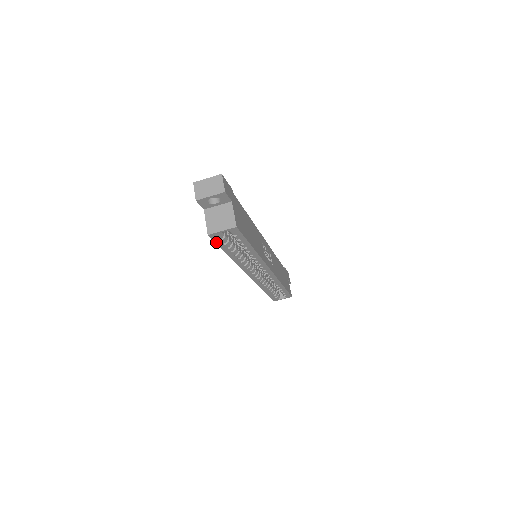
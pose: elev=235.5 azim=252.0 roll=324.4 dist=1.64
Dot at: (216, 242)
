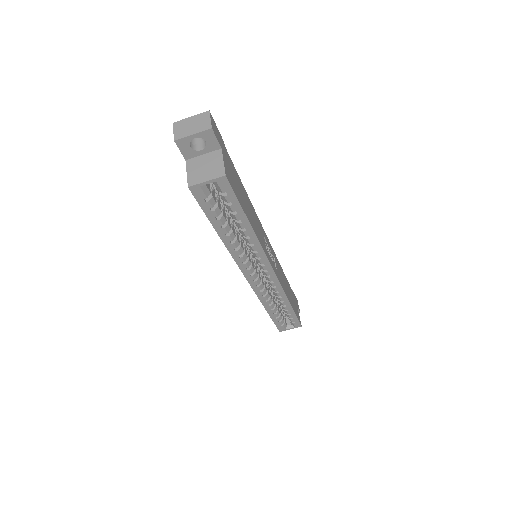
Dot at: (200, 204)
